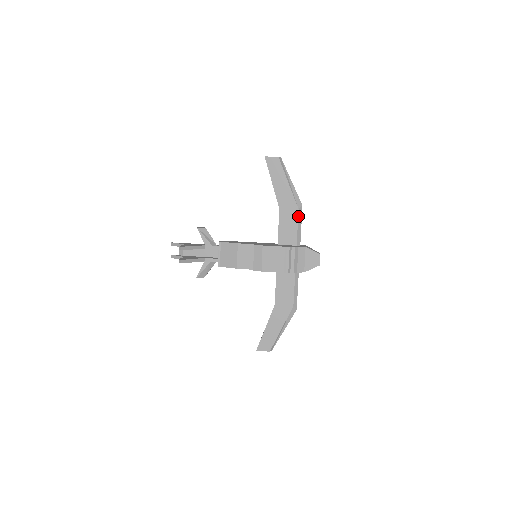
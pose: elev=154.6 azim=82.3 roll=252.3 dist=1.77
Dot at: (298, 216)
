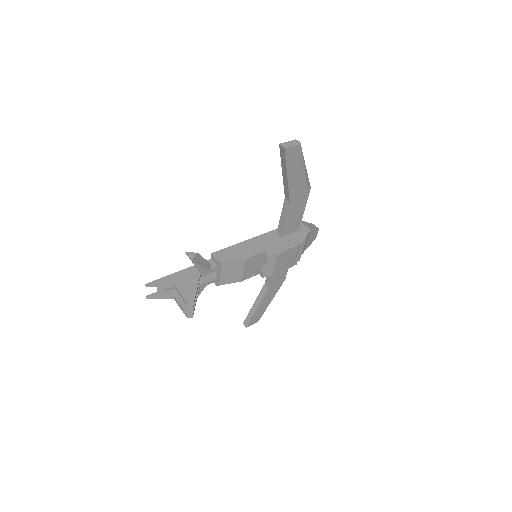
Dot at: occluded
